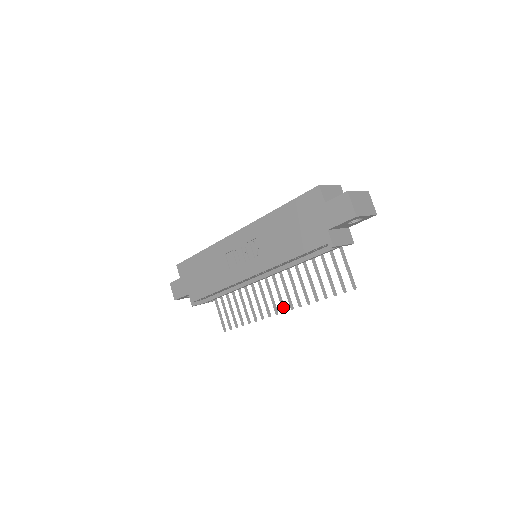
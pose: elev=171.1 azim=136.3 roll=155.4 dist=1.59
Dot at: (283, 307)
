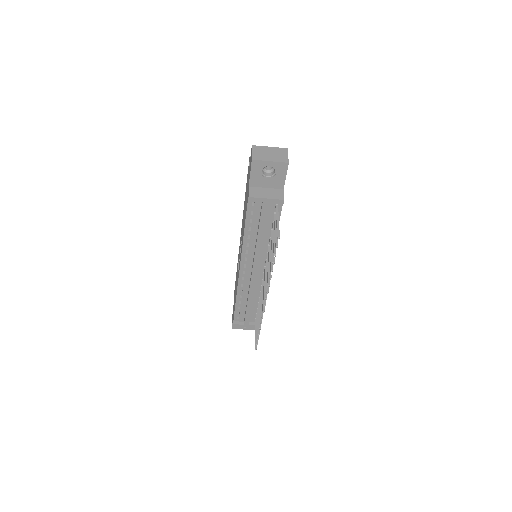
Dot at: (265, 295)
